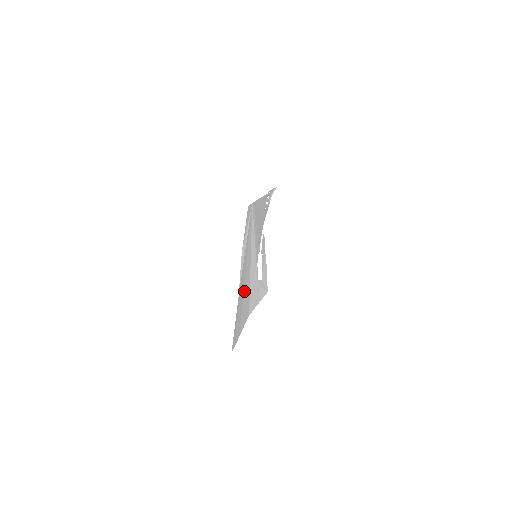
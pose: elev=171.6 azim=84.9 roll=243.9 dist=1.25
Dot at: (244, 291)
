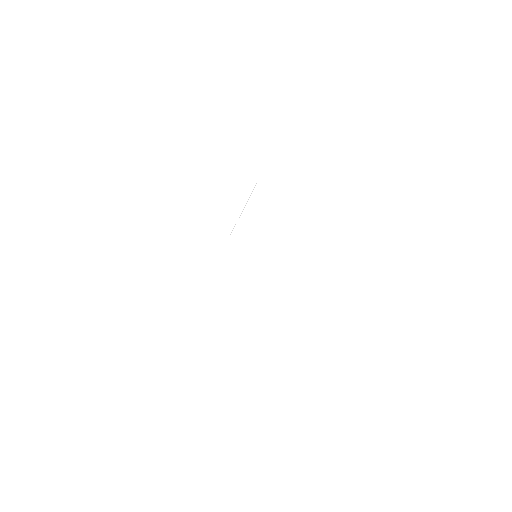
Dot at: occluded
